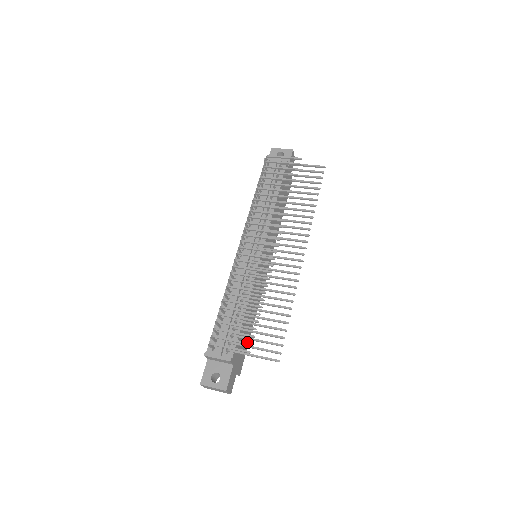
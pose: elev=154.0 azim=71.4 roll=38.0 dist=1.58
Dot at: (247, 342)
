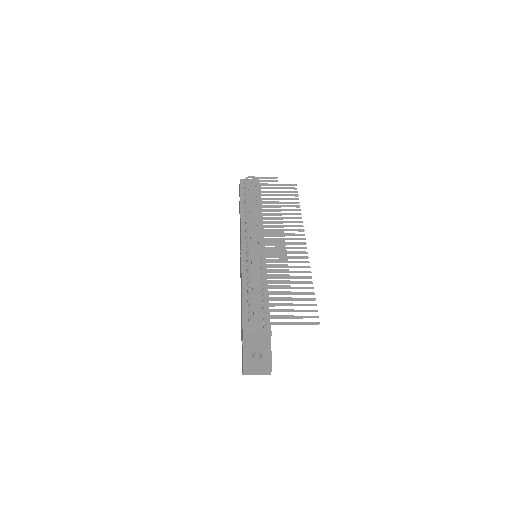
Dot at: occluded
